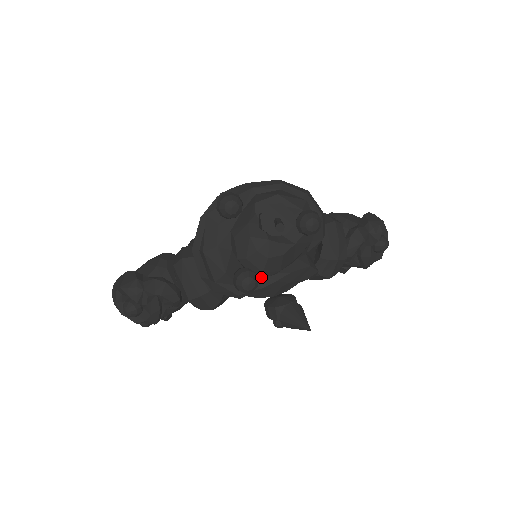
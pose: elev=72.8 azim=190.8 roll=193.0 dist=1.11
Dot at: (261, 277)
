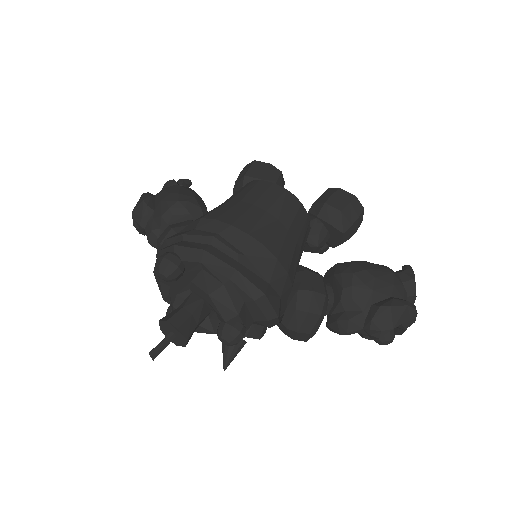
Dot at: occluded
